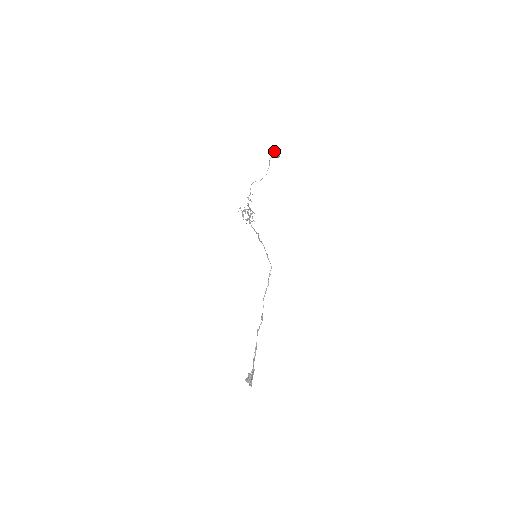
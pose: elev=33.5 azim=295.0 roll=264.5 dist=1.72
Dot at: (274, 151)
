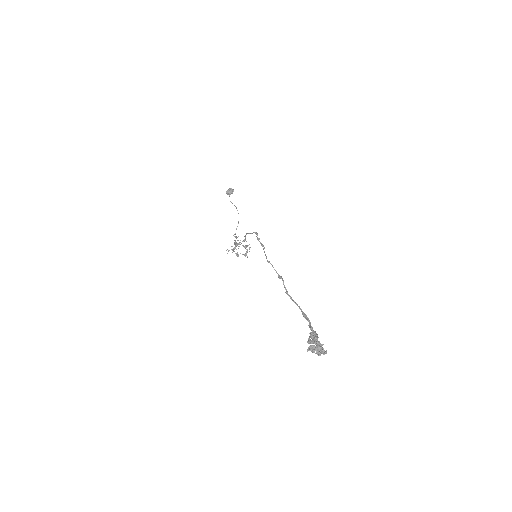
Dot at: (226, 192)
